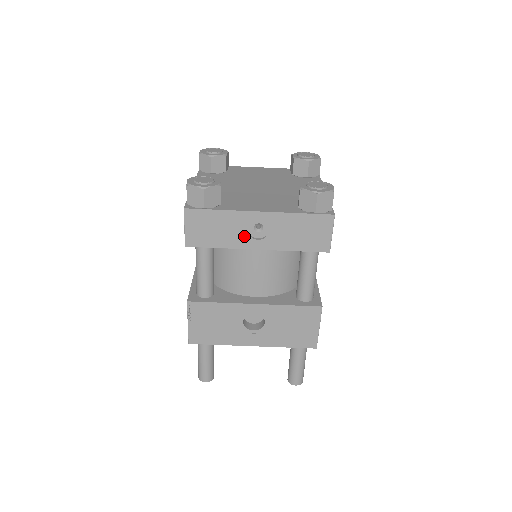
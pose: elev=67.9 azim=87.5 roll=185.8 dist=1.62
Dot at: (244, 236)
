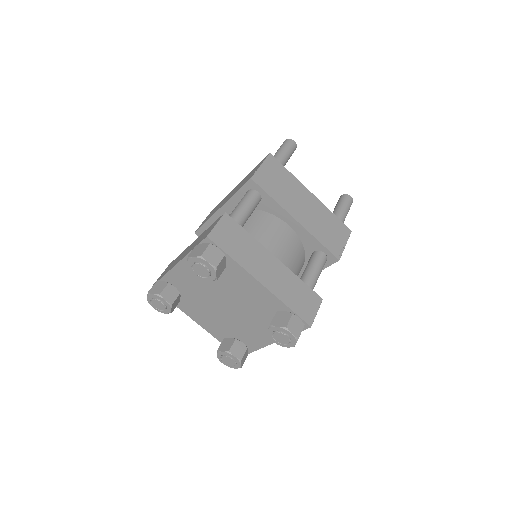
Dot at: occluded
